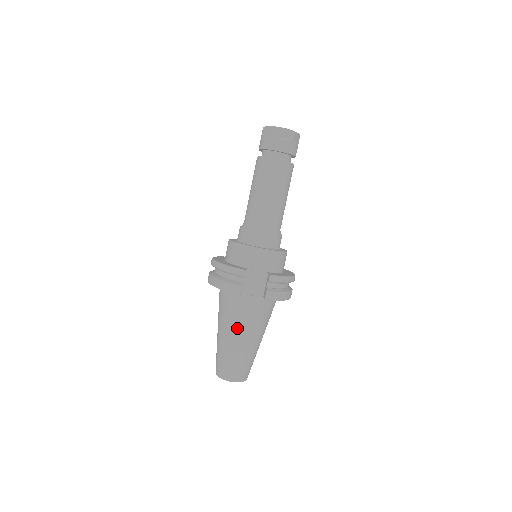
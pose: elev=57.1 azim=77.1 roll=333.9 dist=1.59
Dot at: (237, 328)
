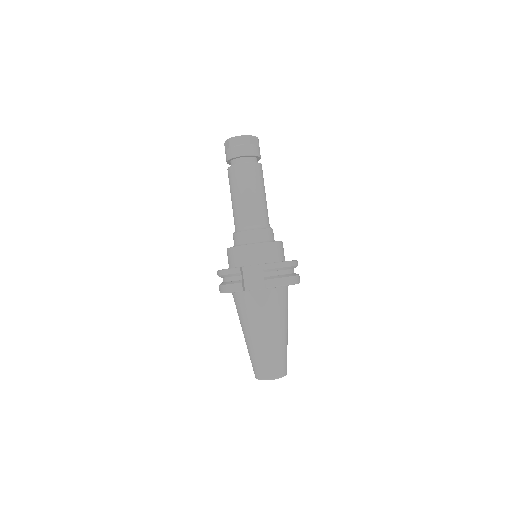
Dot at: (254, 325)
